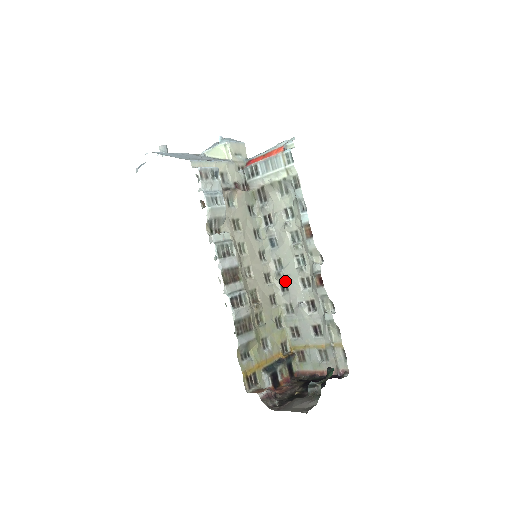
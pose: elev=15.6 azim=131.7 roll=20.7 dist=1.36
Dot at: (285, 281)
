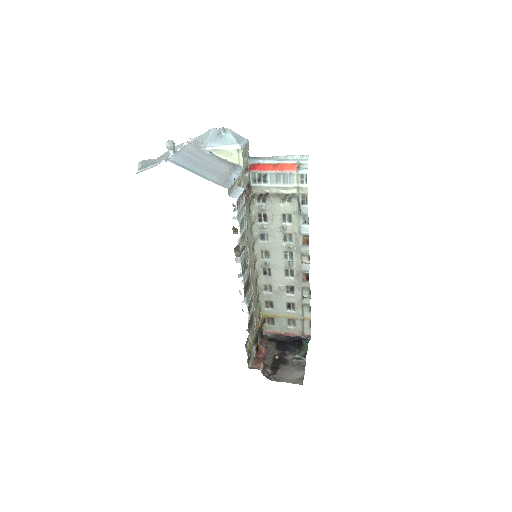
Dot at: (269, 268)
